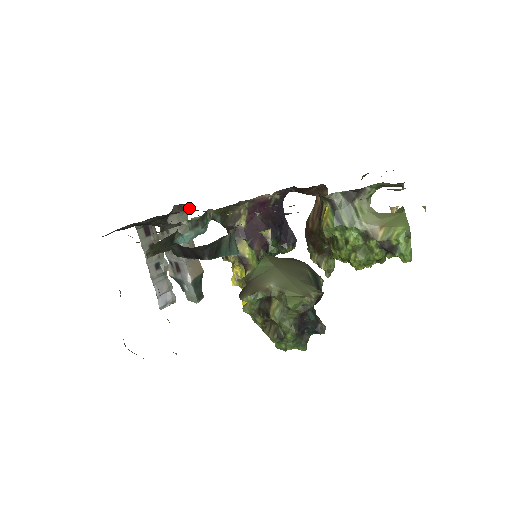
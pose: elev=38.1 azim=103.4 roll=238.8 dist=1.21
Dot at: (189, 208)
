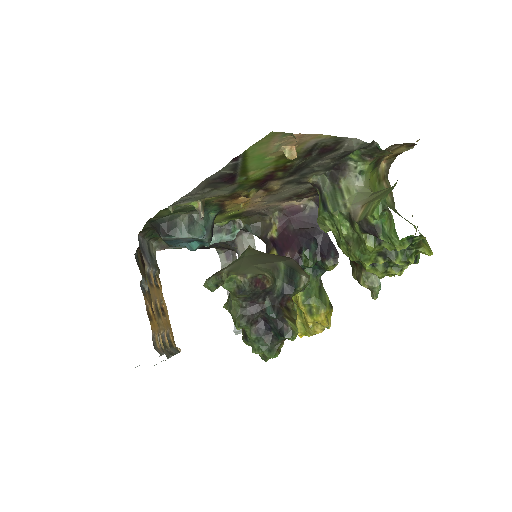
Dot at: occluded
